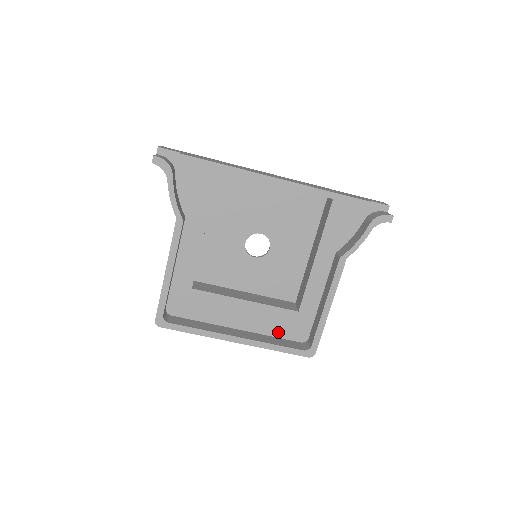
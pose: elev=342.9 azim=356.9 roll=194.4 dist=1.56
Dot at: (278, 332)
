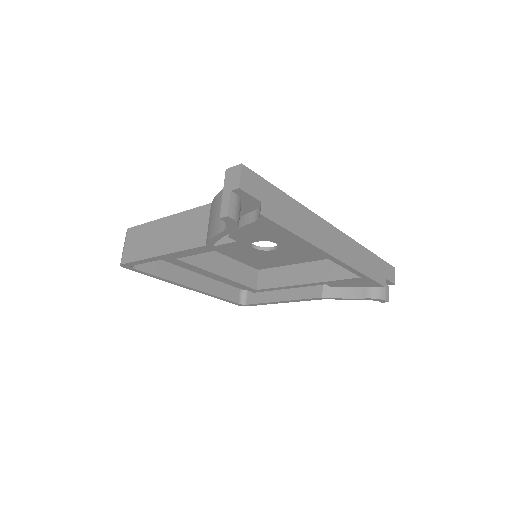
Dot at: occluded
